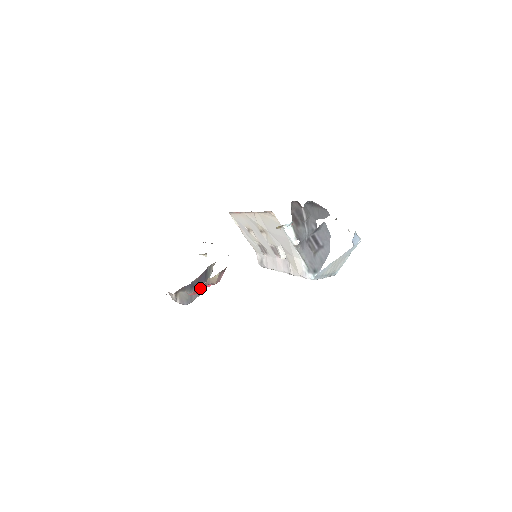
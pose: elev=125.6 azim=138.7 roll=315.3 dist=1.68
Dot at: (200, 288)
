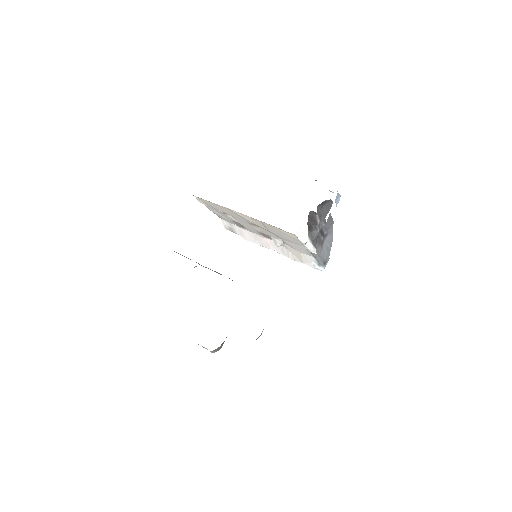
Dot at: occluded
